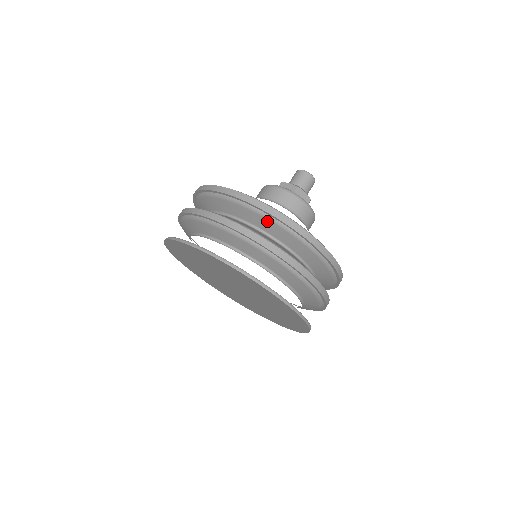
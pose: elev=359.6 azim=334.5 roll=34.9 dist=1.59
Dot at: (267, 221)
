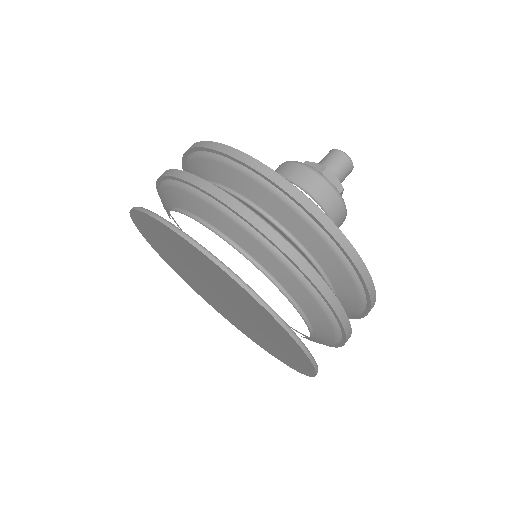
Dot at: (268, 193)
